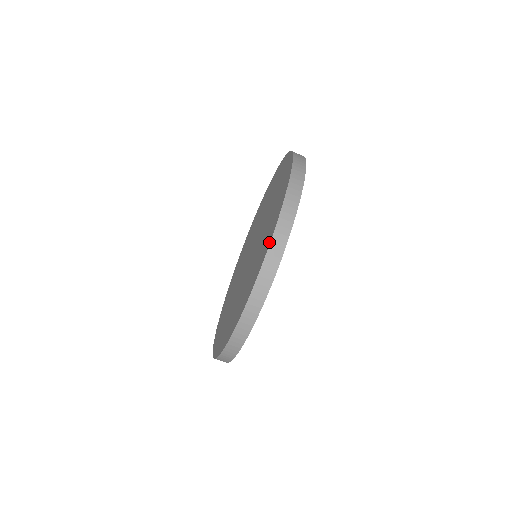
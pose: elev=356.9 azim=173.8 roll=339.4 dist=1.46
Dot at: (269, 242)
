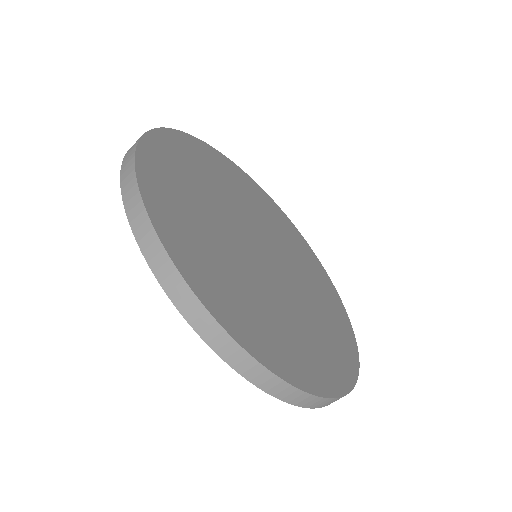
Dot at: occluded
